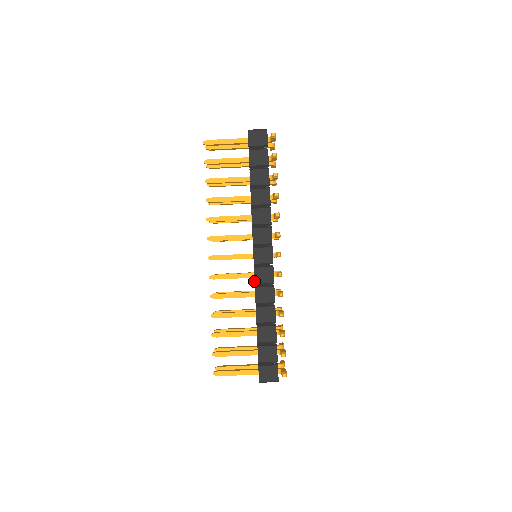
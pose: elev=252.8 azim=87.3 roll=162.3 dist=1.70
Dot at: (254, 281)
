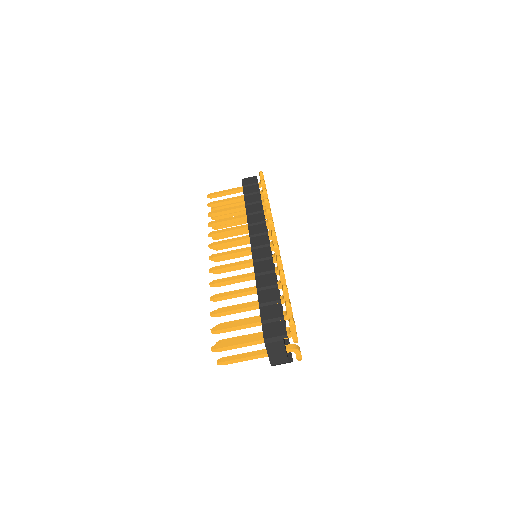
Dot at: occluded
